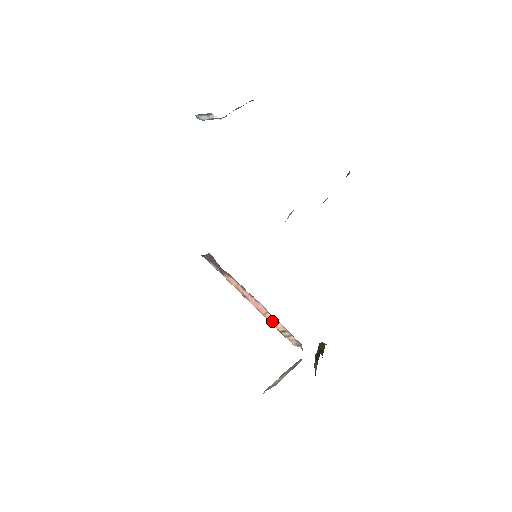
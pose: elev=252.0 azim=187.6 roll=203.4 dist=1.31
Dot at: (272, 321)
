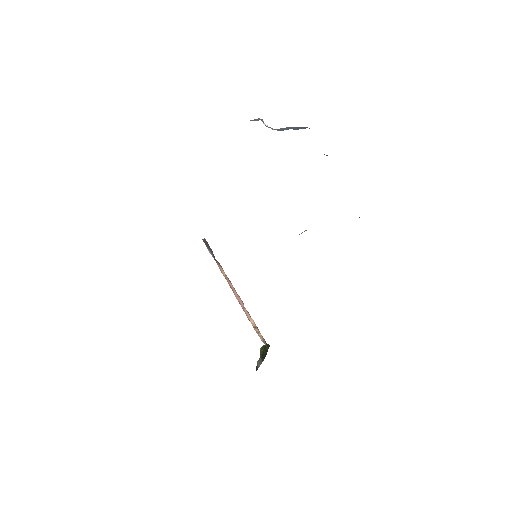
Dot at: (248, 316)
